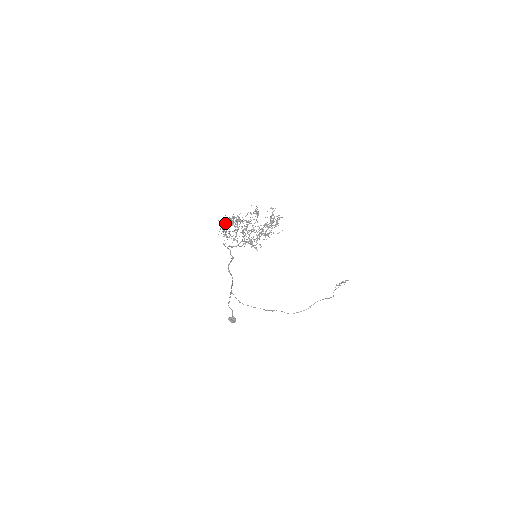
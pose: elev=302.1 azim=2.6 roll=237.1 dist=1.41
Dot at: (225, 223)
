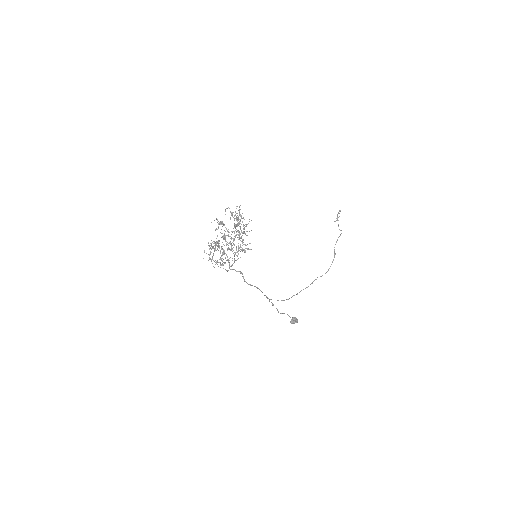
Dot at: occluded
